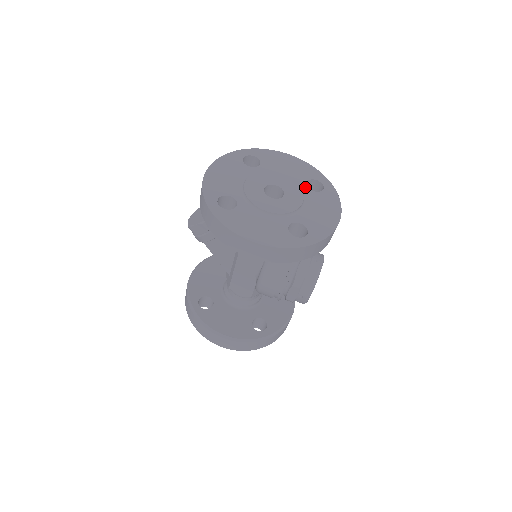
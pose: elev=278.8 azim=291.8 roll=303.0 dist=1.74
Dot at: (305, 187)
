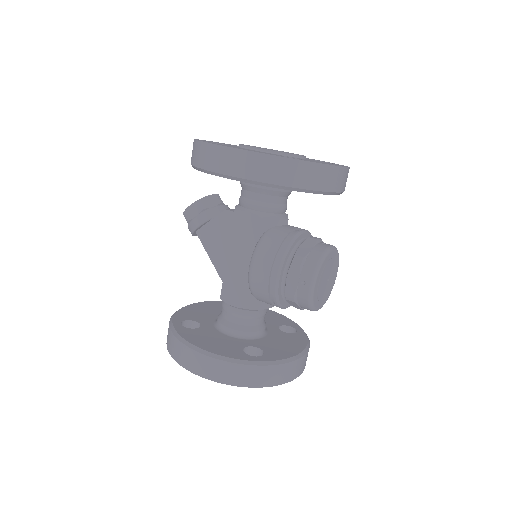
Dot at: (310, 159)
